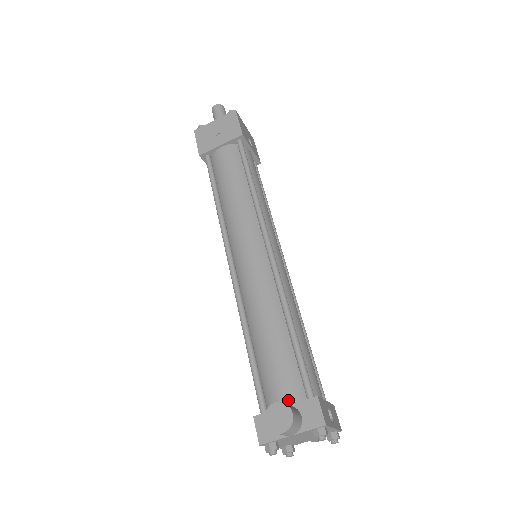
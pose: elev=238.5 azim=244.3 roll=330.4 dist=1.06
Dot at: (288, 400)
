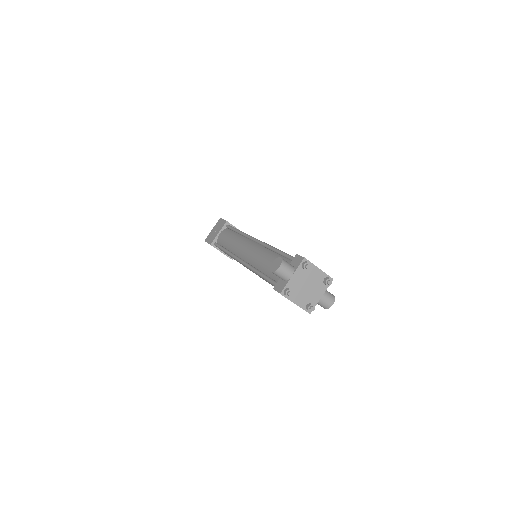
Dot at: occluded
